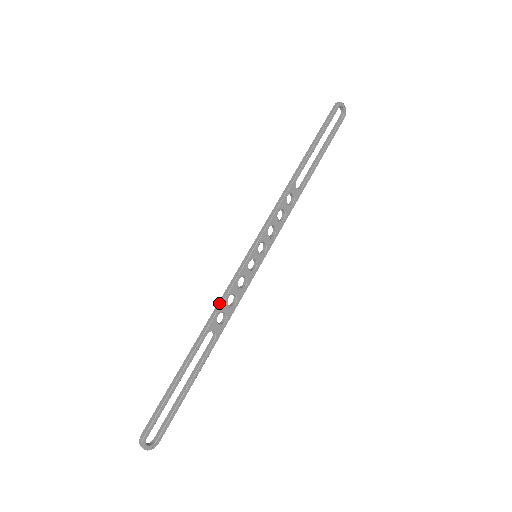
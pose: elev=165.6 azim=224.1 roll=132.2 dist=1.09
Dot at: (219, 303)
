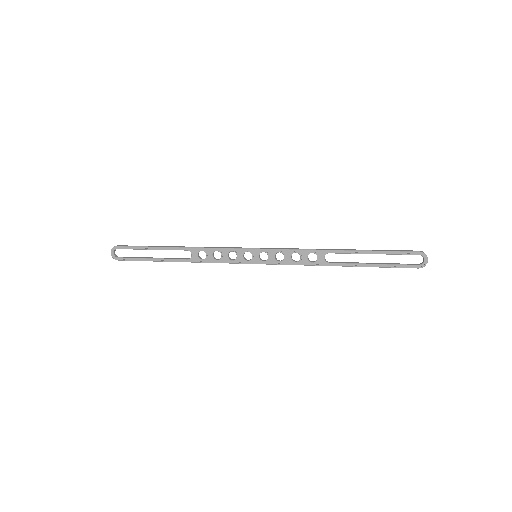
Dot at: (210, 247)
